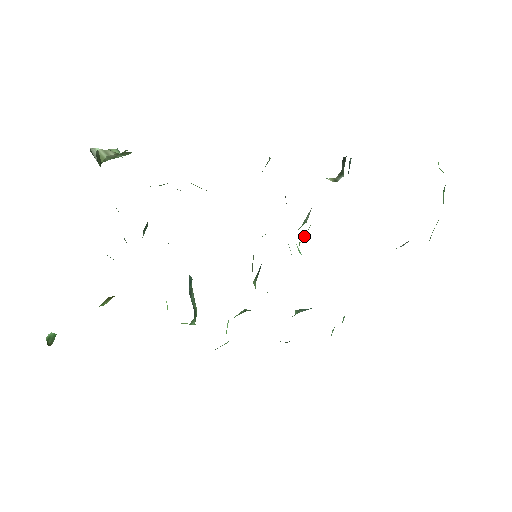
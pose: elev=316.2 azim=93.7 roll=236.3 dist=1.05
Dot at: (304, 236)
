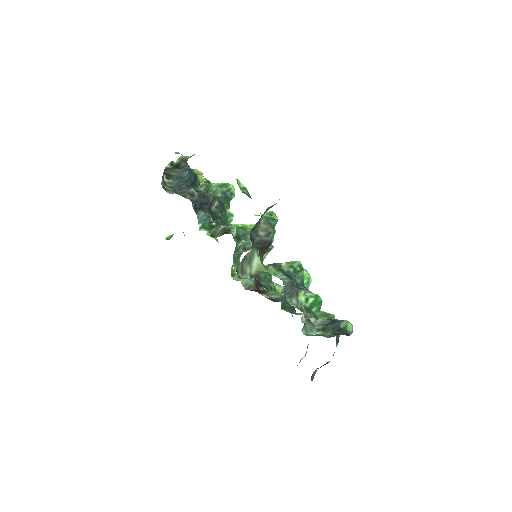
Dot at: occluded
